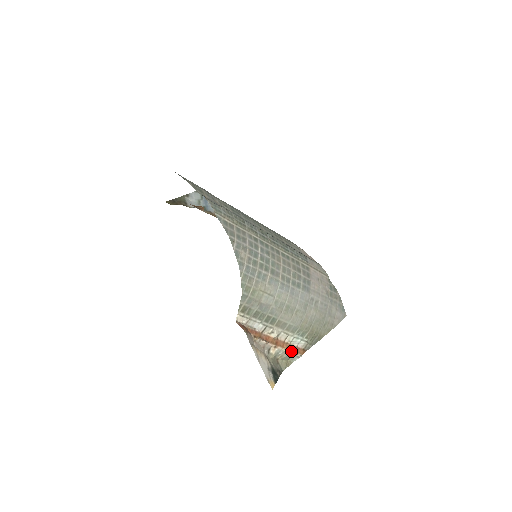
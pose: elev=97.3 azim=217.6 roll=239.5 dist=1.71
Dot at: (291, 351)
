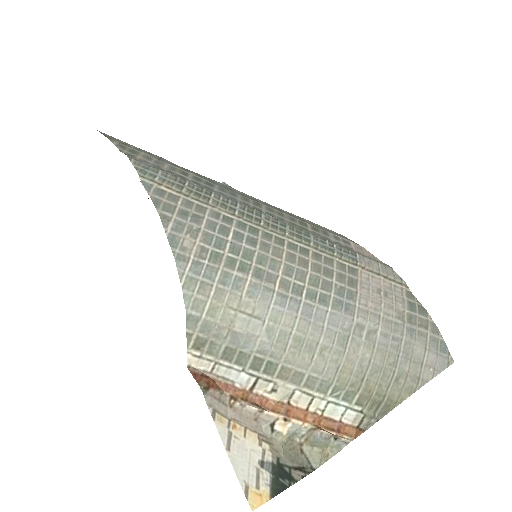
Dot at: (325, 429)
